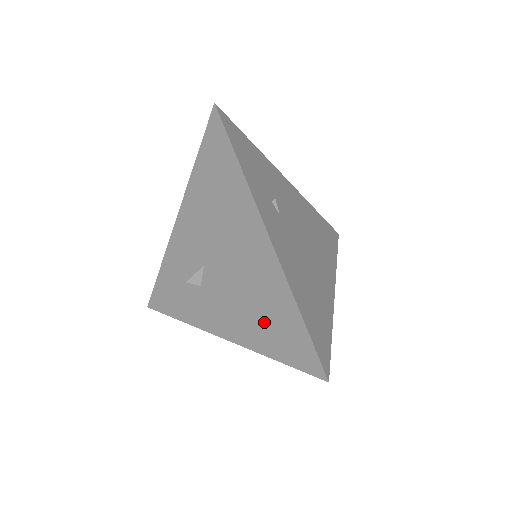
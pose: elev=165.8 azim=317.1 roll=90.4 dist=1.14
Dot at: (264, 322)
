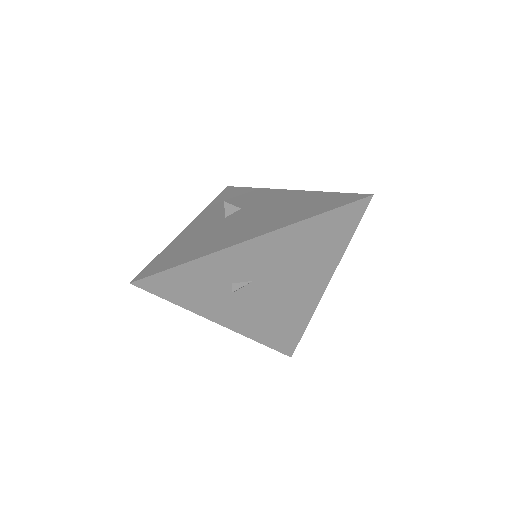
Dot at: (276, 326)
